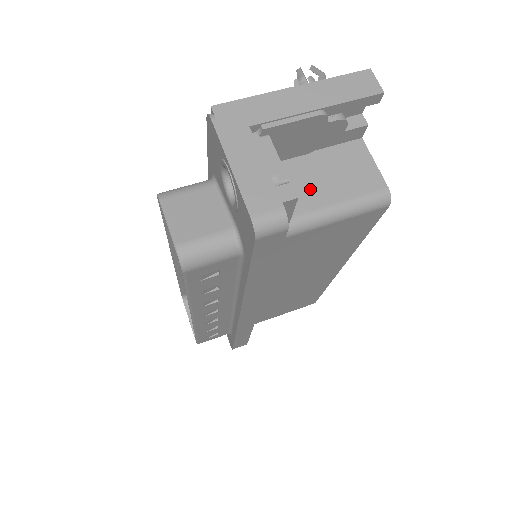
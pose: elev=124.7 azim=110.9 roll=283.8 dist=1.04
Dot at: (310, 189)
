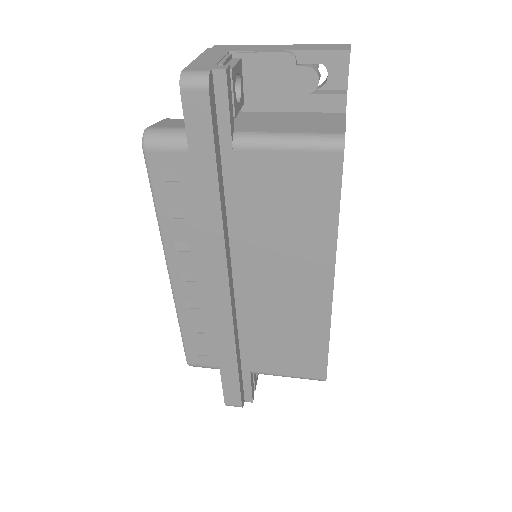
Dot at: (274, 124)
